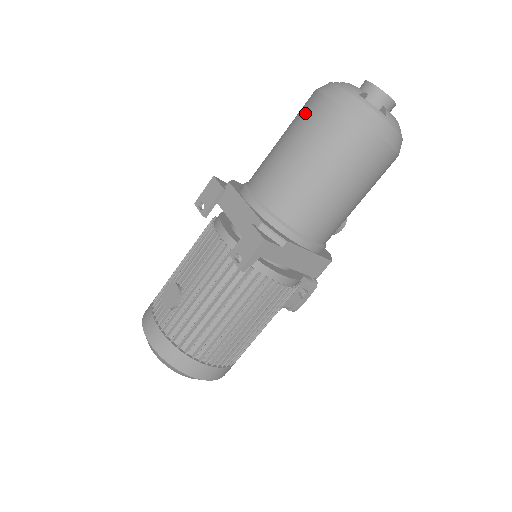
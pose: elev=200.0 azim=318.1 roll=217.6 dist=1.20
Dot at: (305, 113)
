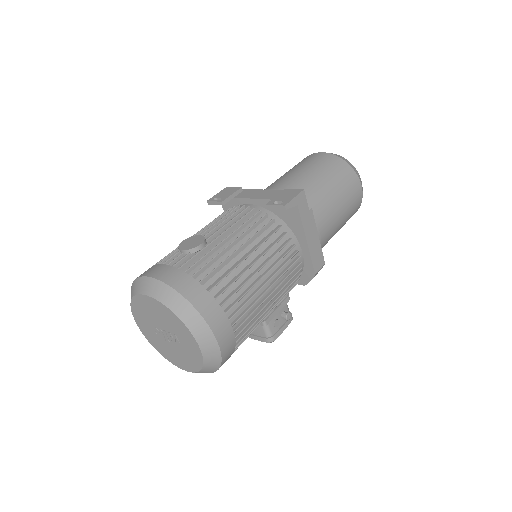
Dot at: (304, 160)
